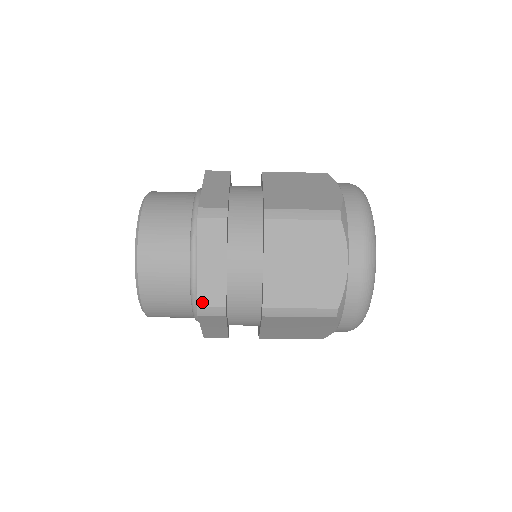
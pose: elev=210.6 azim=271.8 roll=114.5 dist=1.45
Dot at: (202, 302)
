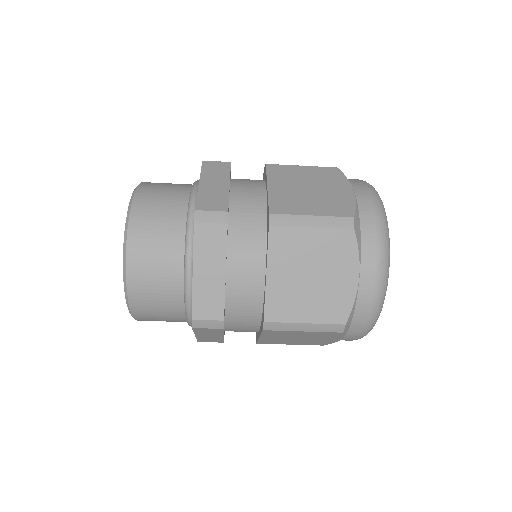
Dot at: (201, 207)
